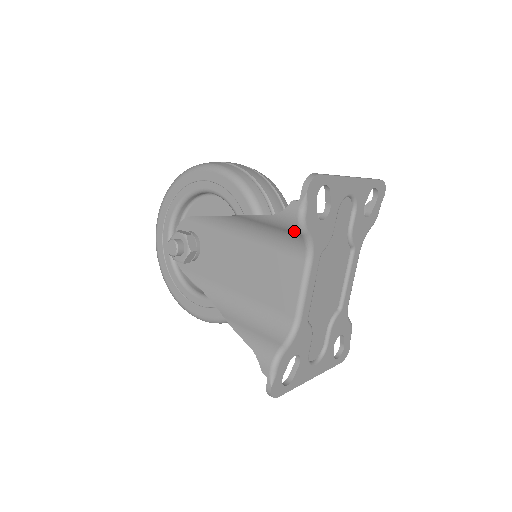
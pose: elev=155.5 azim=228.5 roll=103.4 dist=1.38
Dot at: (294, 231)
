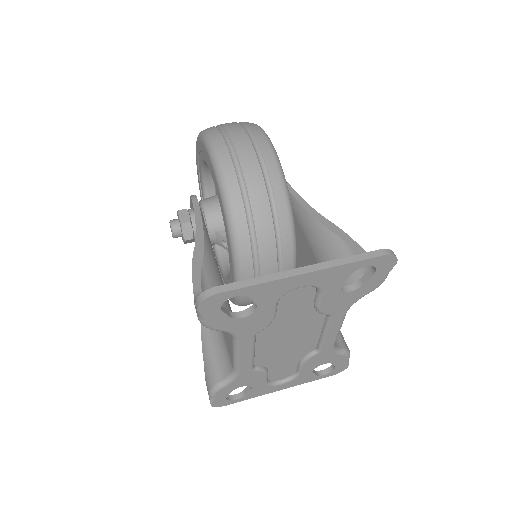
Dot at: occluded
